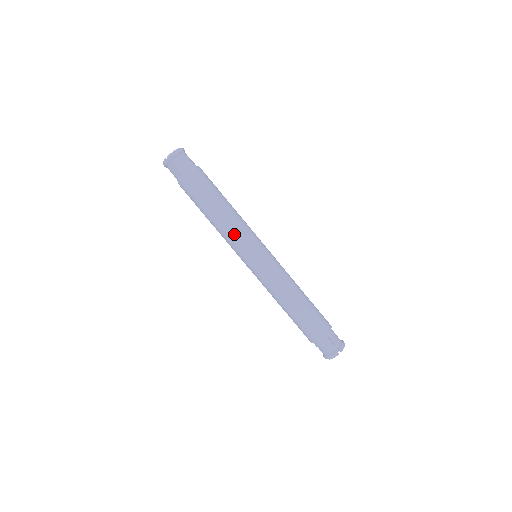
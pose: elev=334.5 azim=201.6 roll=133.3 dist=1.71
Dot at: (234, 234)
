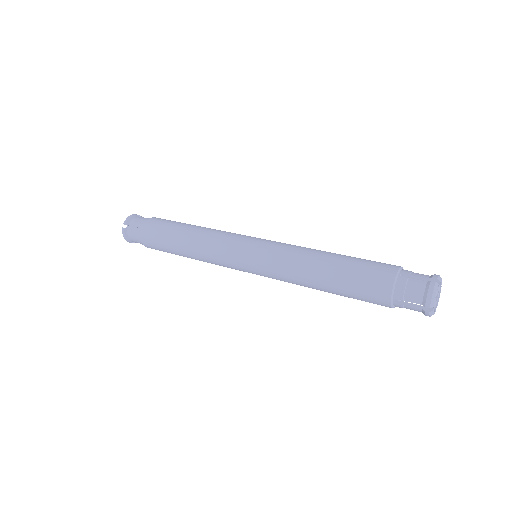
Dot at: (214, 240)
